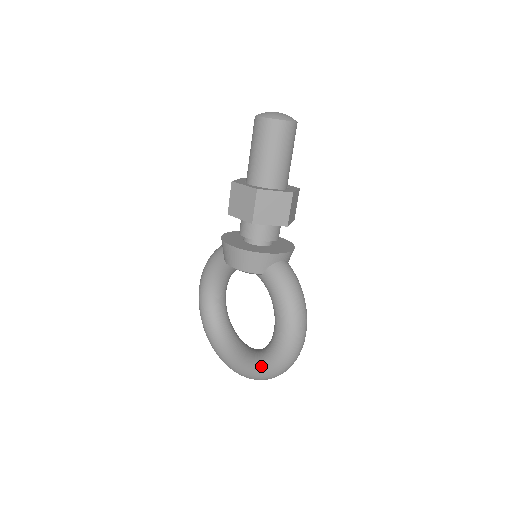
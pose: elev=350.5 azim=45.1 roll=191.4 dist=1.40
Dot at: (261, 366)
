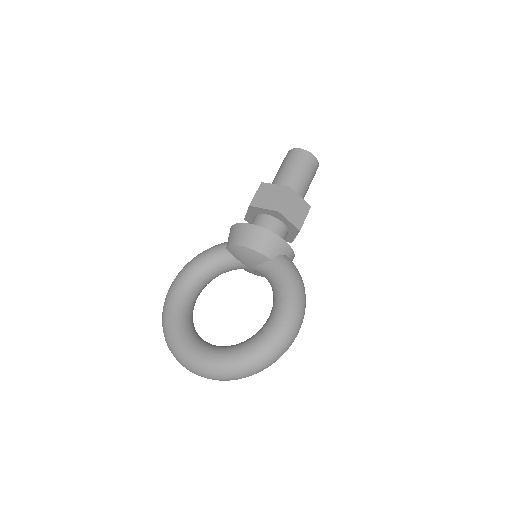
Dot at: (247, 350)
